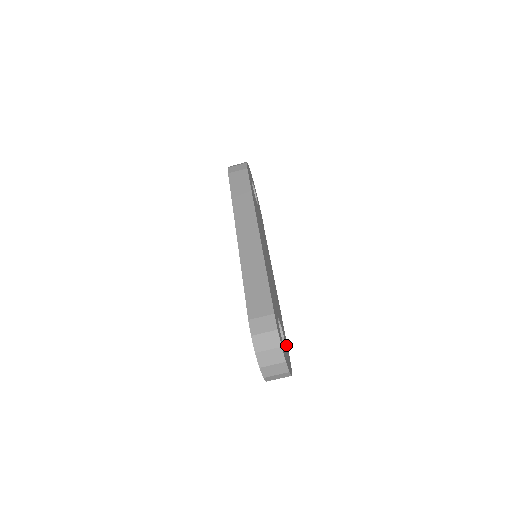
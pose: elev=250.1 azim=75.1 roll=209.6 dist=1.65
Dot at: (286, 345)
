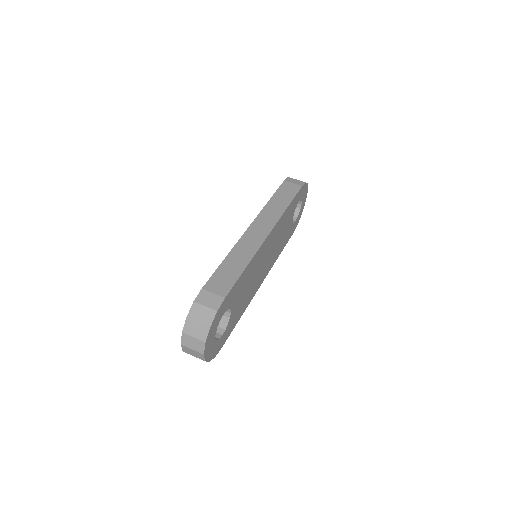
Dot at: (223, 338)
